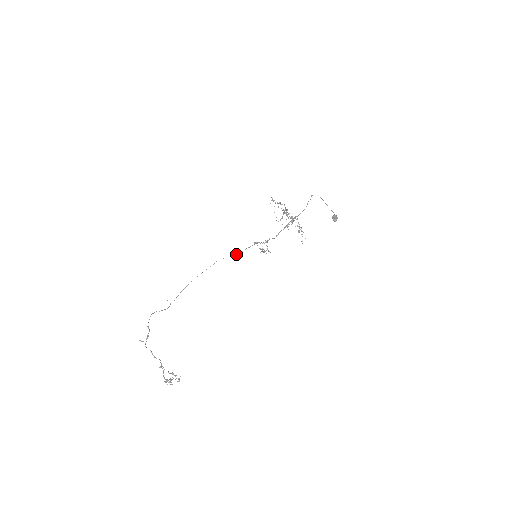
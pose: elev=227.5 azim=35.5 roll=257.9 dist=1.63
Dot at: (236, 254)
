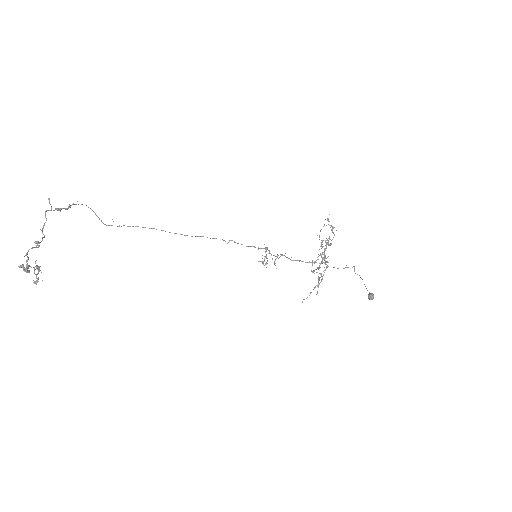
Dot at: occluded
